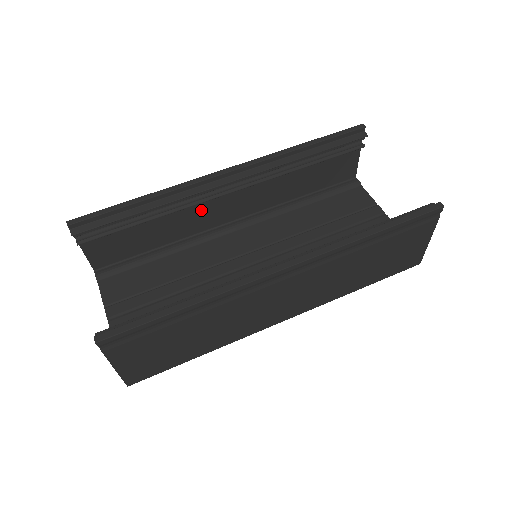
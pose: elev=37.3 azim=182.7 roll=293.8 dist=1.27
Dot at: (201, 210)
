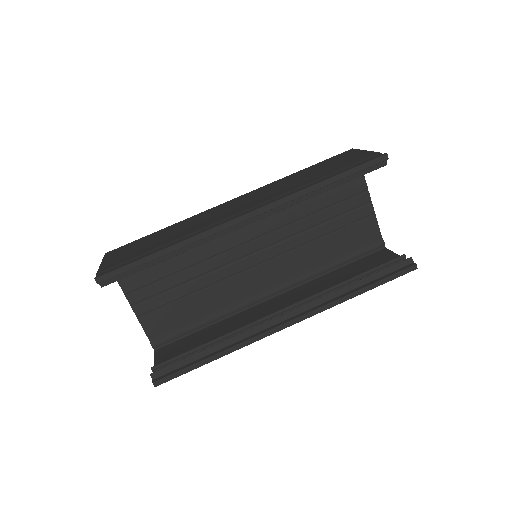
Dot at: occluded
